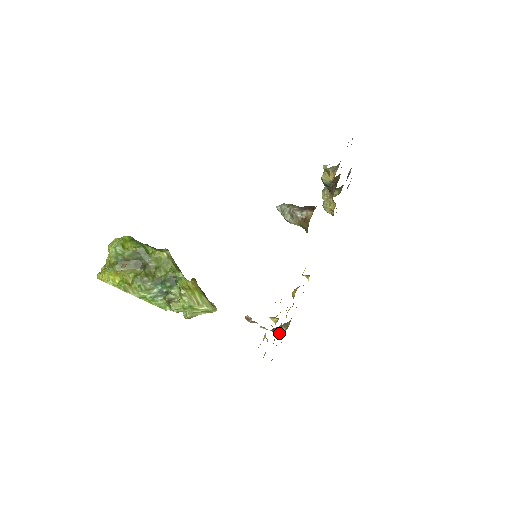
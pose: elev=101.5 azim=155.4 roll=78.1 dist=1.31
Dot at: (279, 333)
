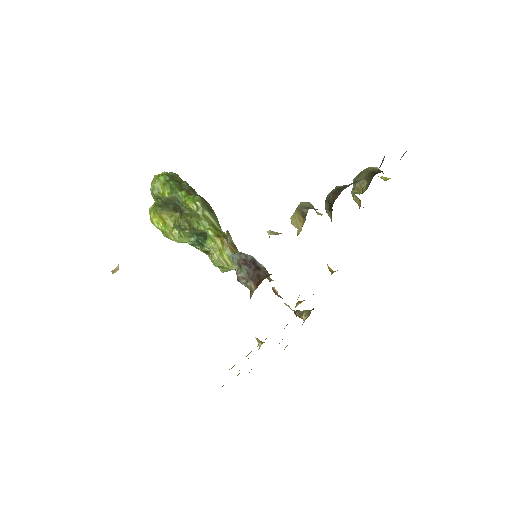
Dot at: (301, 318)
